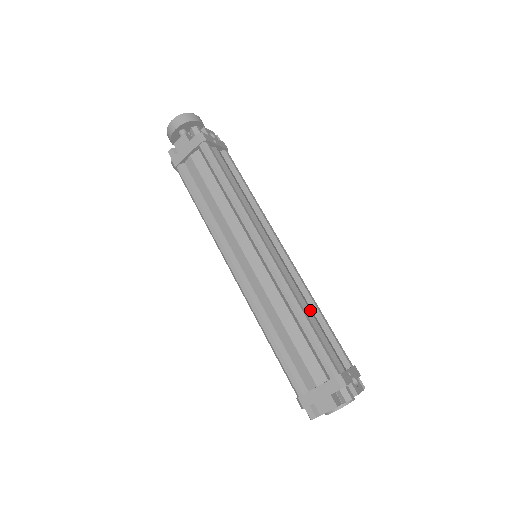
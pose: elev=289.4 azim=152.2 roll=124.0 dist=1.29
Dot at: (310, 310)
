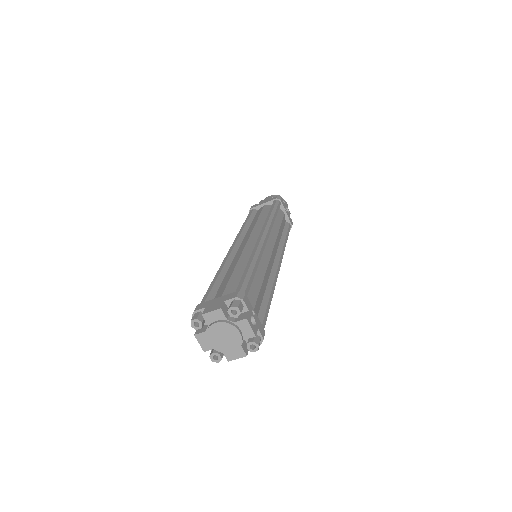
Dot at: (263, 281)
